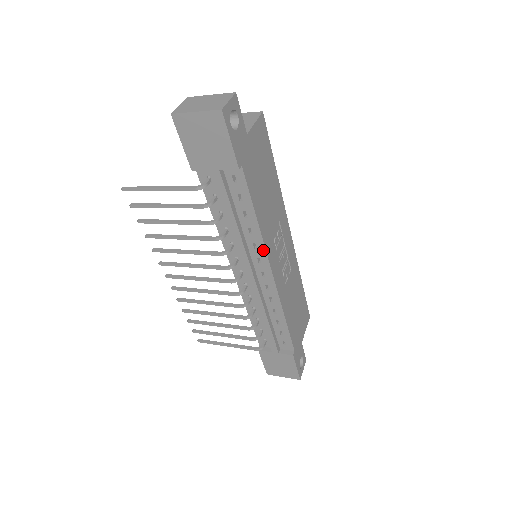
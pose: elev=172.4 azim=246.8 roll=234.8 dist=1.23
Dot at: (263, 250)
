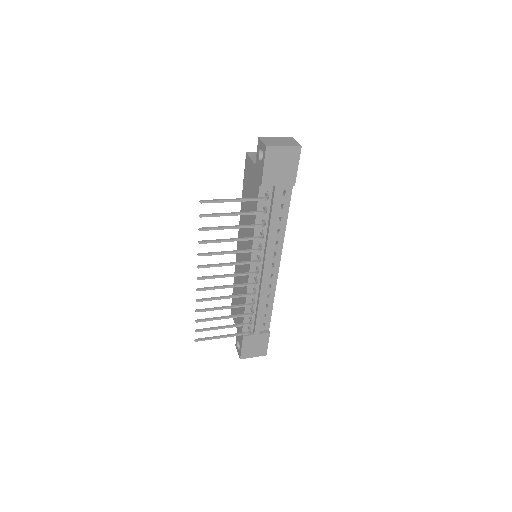
Dot at: (281, 245)
